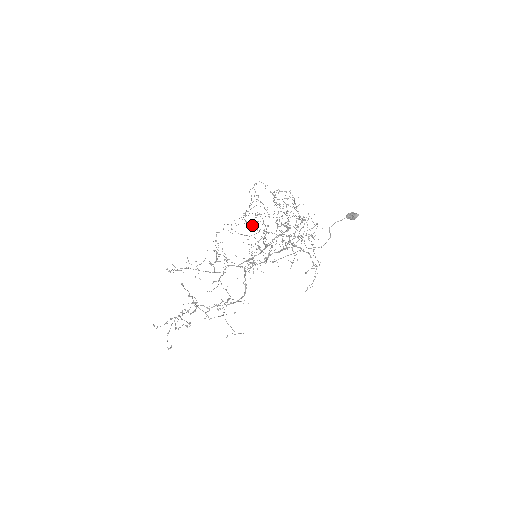
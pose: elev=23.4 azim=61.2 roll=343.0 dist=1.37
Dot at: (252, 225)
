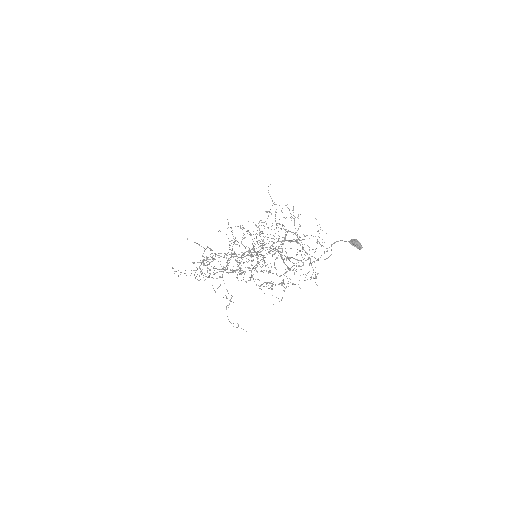
Dot at: occluded
